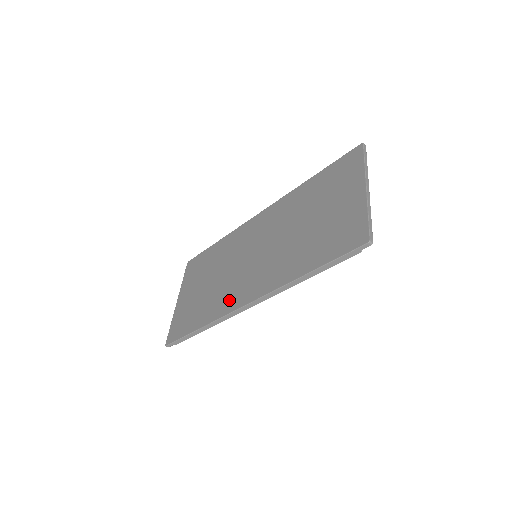
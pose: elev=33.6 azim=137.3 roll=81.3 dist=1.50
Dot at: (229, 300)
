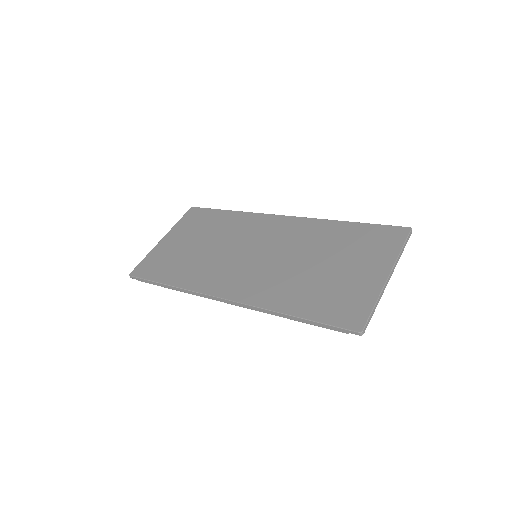
Dot at: (209, 280)
